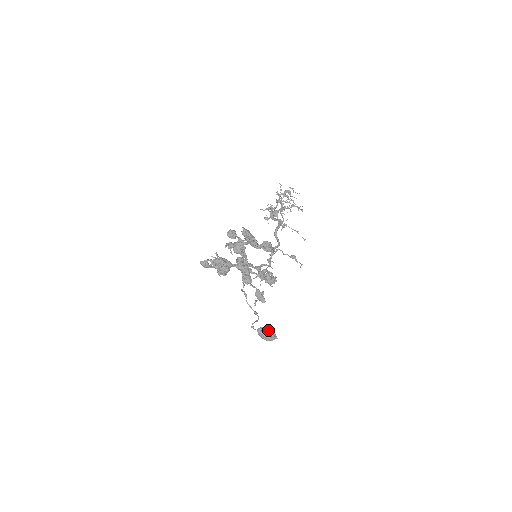
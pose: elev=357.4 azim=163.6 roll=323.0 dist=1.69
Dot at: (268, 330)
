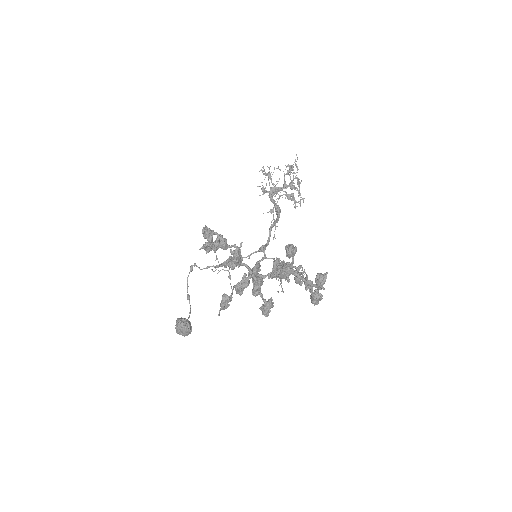
Dot at: (191, 326)
